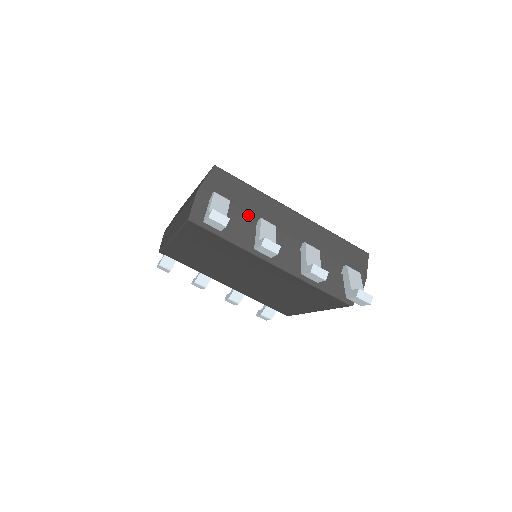
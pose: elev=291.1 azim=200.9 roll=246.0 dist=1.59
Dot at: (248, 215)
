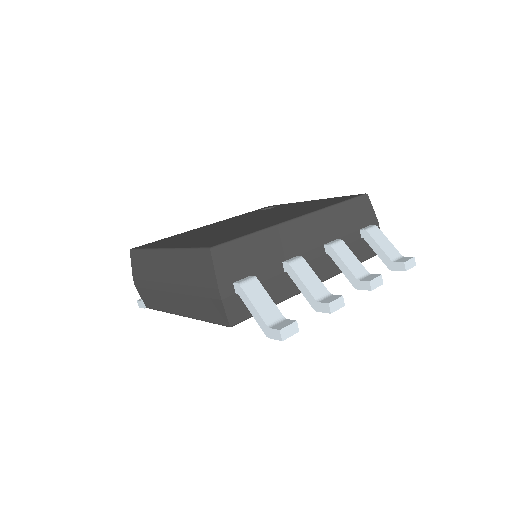
Dot at: (272, 268)
